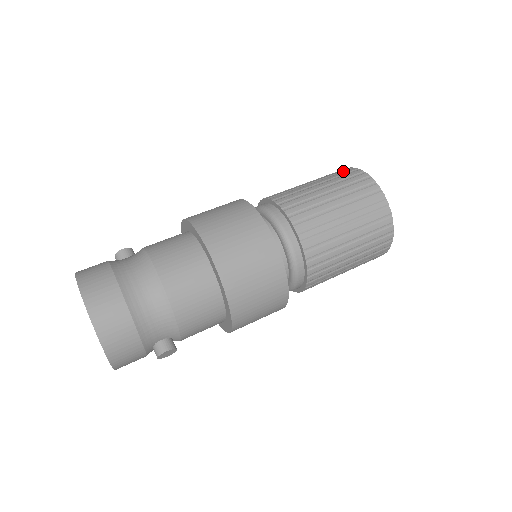
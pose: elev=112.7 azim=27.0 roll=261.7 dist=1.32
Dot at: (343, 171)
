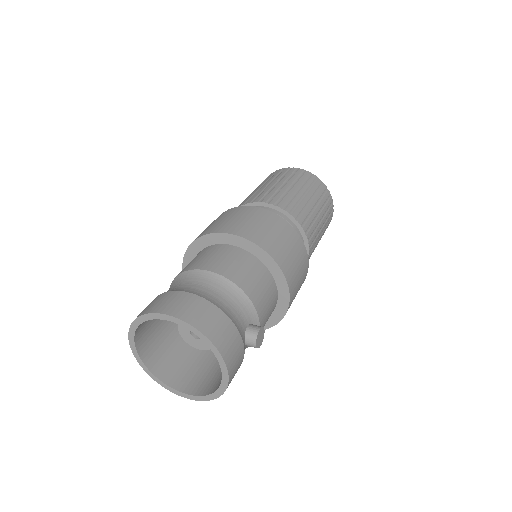
Dot at: occluded
